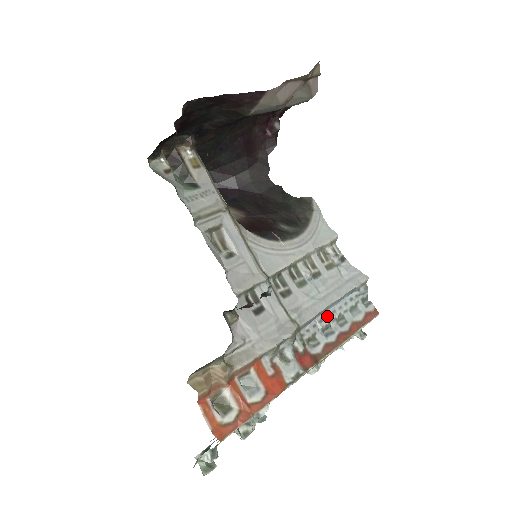
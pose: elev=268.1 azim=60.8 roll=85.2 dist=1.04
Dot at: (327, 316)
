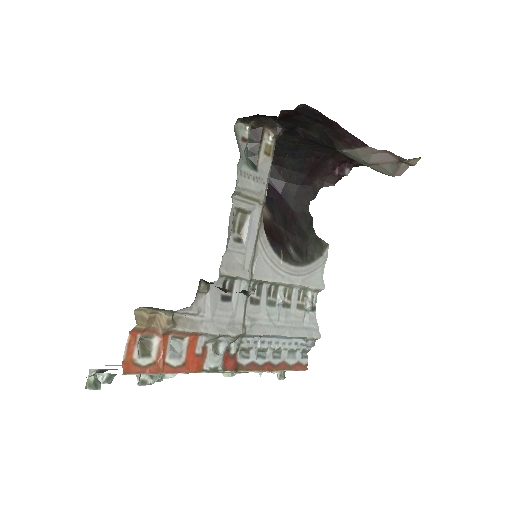
Dot at: (270, 342)
